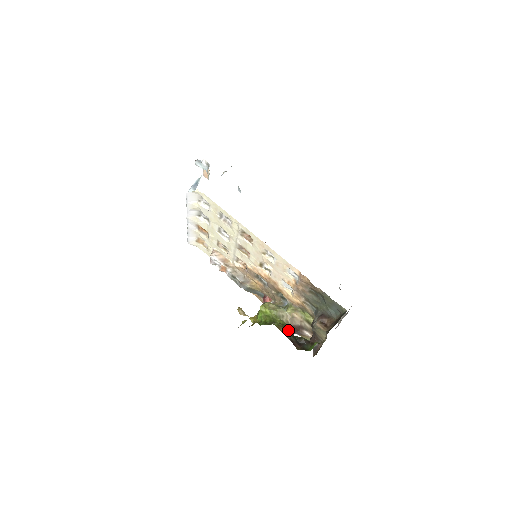
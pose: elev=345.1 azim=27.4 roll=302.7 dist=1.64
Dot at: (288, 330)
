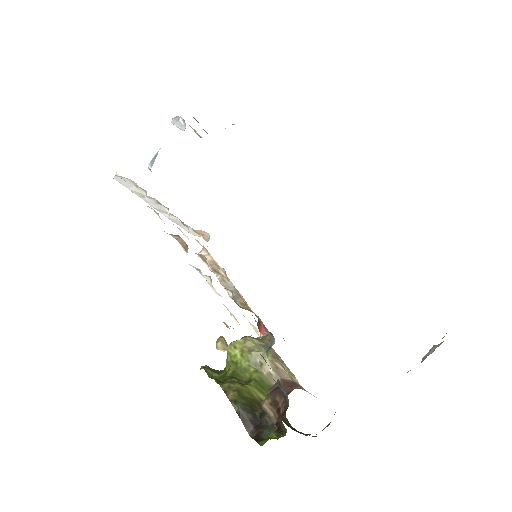
Dot at: (268, 388)
